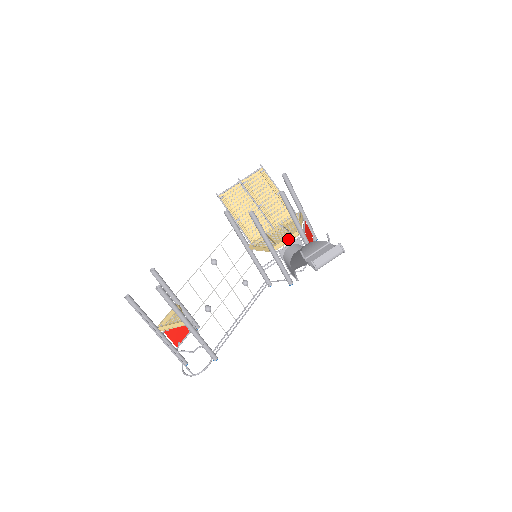
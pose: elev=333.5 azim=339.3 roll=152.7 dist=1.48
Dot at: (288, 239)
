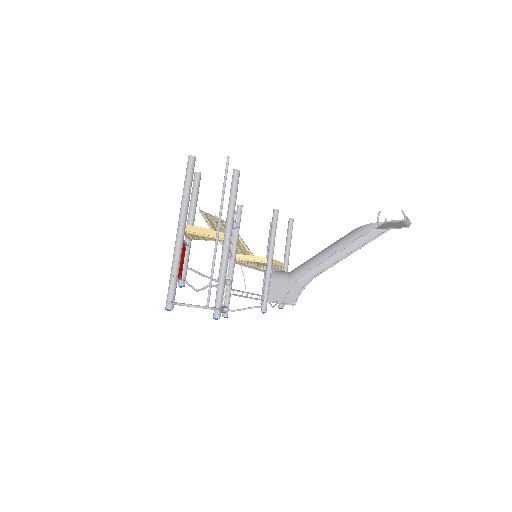
Dot at: (279, 263)
